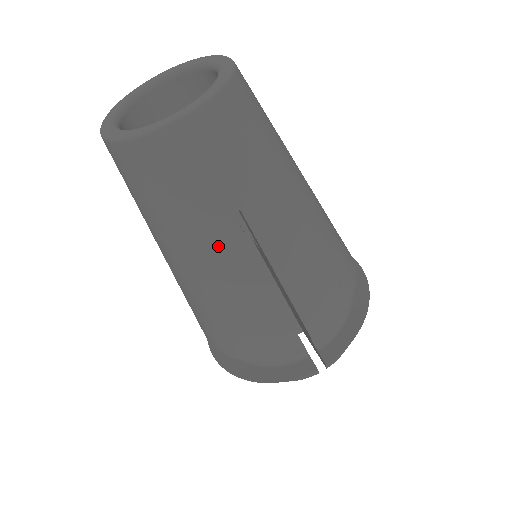
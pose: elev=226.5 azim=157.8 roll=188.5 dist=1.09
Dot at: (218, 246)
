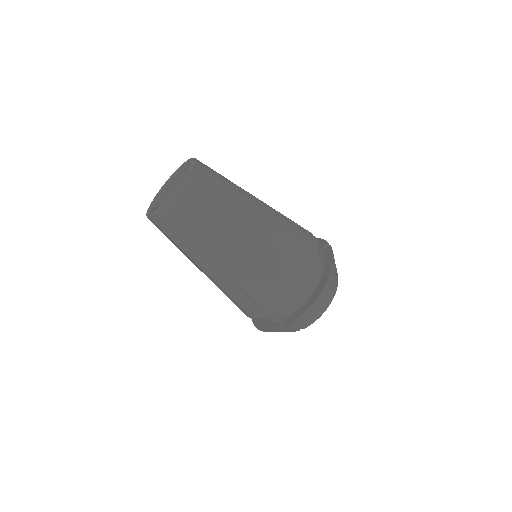
Dot at: (198, 262)
